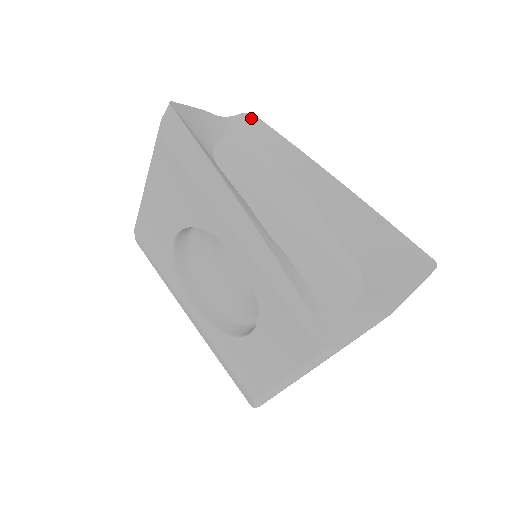
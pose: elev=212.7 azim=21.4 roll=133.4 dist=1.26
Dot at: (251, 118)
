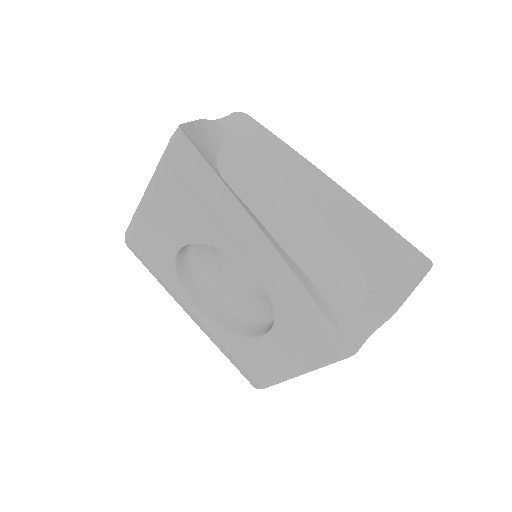
Dot at: (244, 118)
